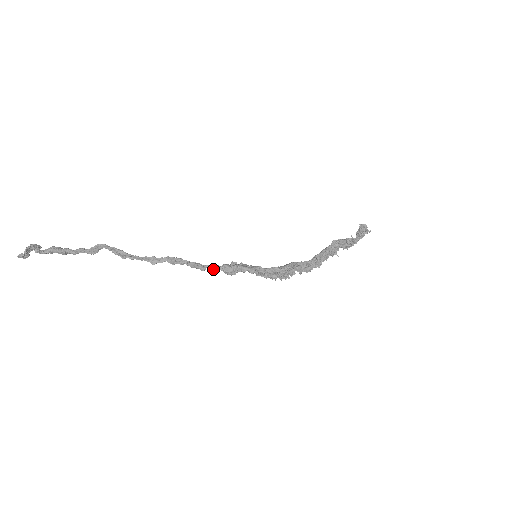
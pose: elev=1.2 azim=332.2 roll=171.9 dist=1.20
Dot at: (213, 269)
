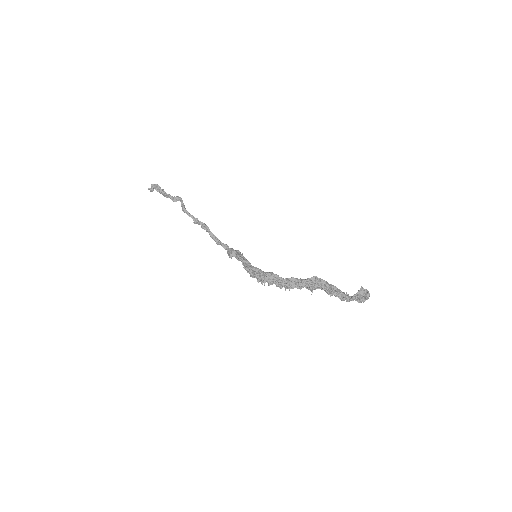
Dot at: (223, 247)
